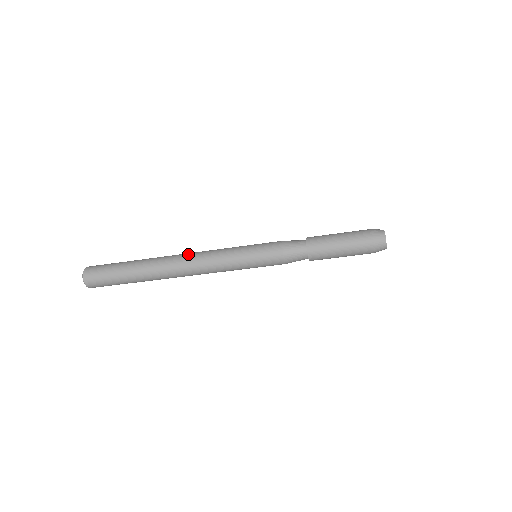
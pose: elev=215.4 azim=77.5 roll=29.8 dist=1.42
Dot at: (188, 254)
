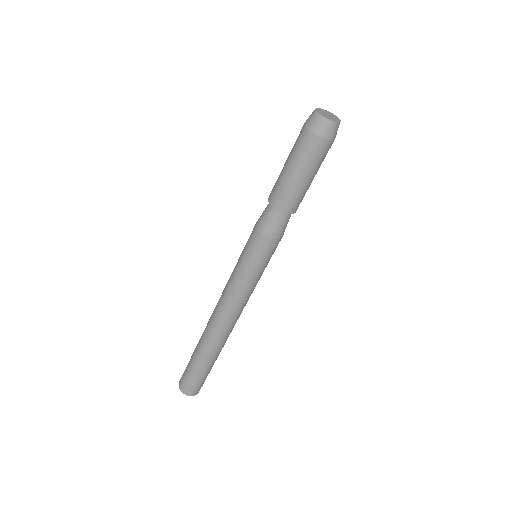
Dot at: (216, 305)
